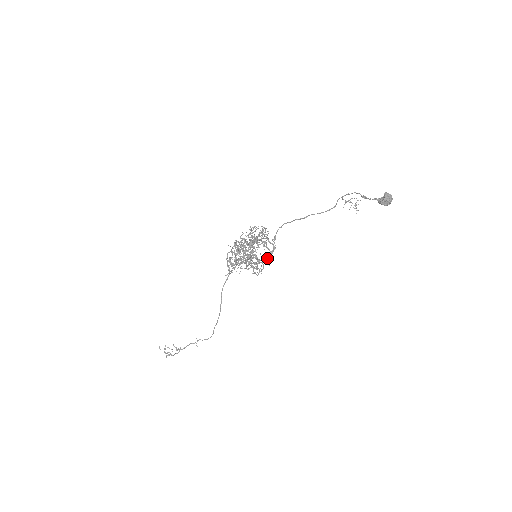
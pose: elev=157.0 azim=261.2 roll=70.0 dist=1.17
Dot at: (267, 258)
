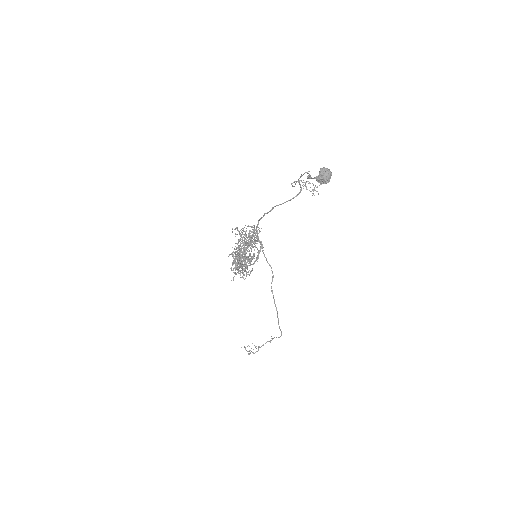
Dot at: (256, 259)
